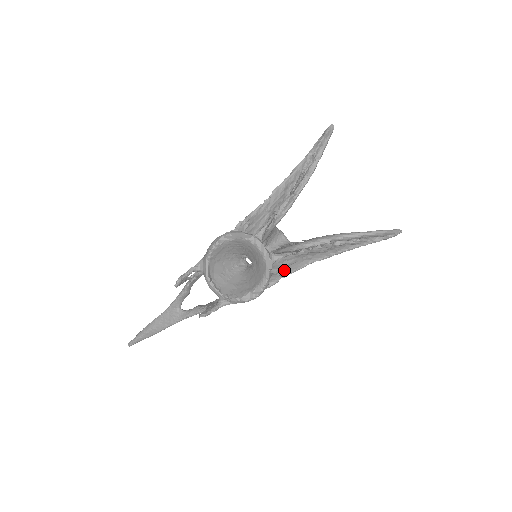
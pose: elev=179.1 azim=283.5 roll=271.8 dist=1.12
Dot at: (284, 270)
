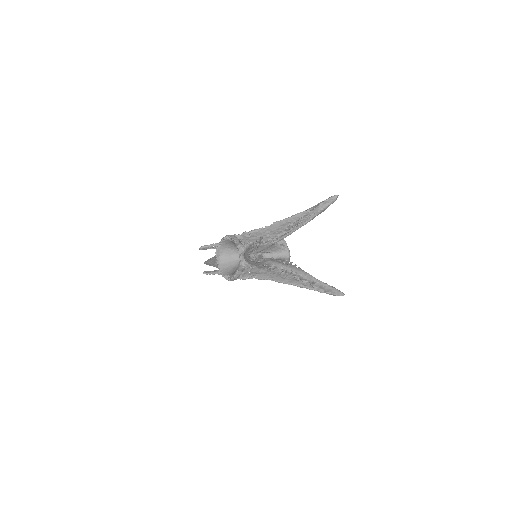
Dot at: (254, 275)
